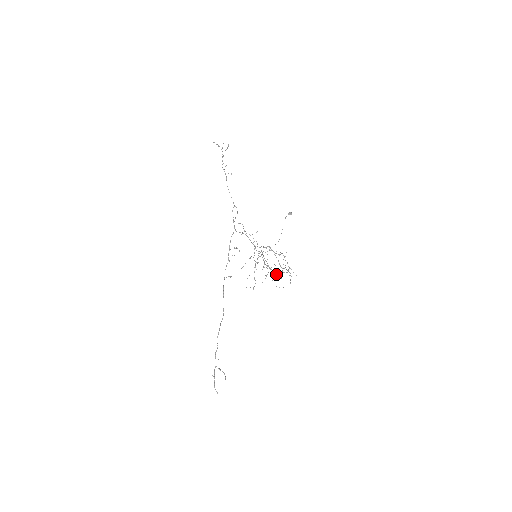
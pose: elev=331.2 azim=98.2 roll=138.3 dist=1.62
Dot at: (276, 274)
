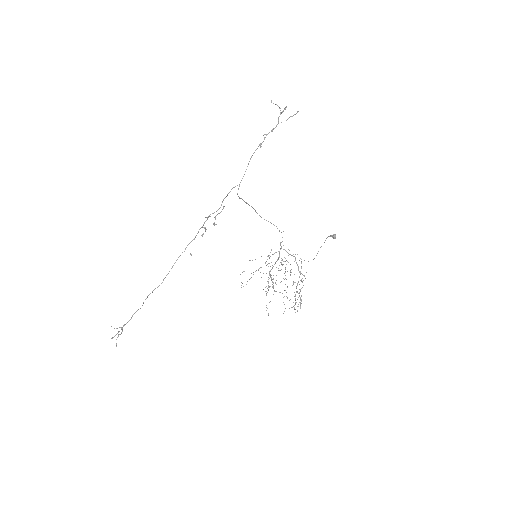
Dot at: occluded
